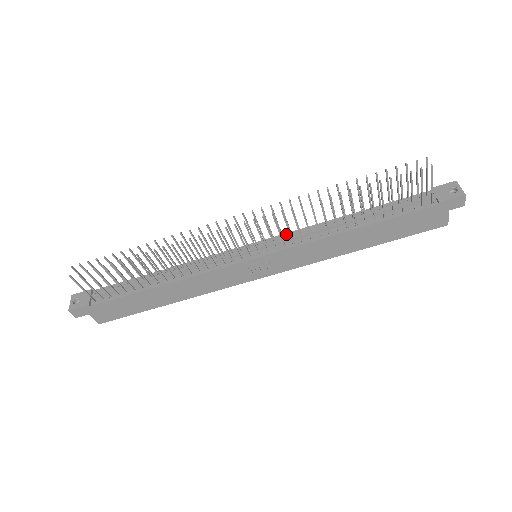
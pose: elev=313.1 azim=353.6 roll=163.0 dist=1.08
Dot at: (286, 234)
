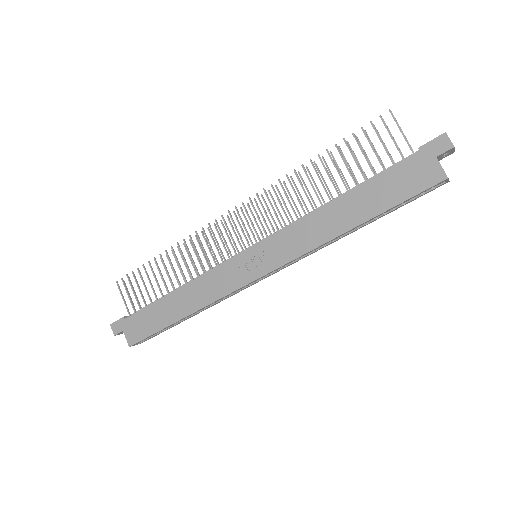
Dot at: occluded
